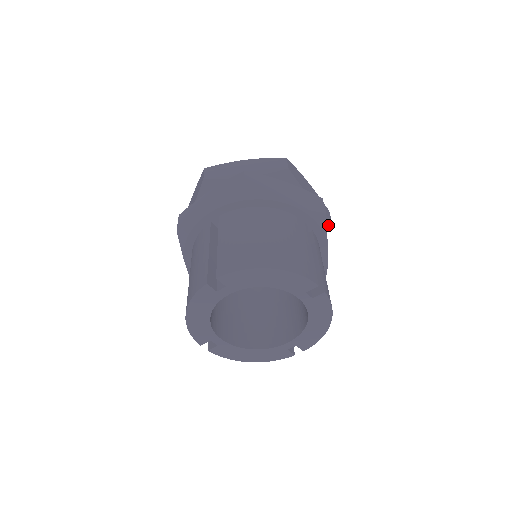
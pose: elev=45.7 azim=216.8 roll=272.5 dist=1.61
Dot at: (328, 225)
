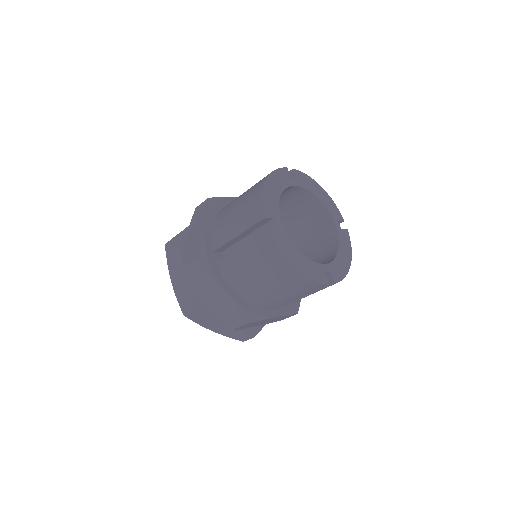
Dot at: occluded
